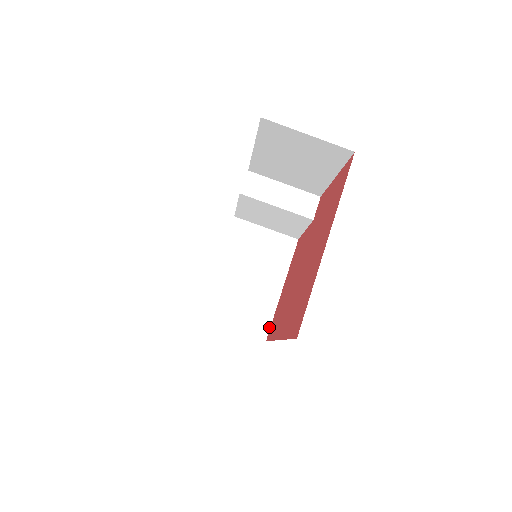
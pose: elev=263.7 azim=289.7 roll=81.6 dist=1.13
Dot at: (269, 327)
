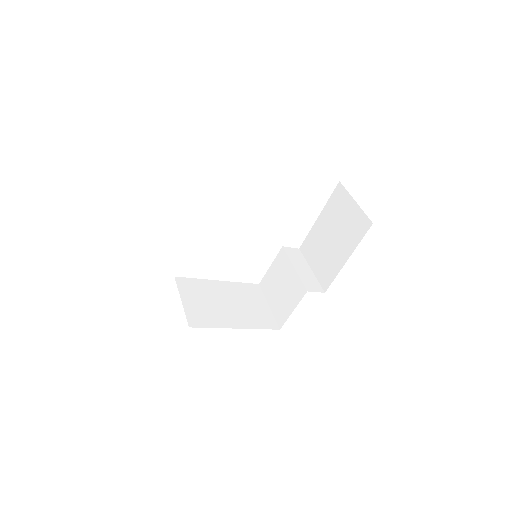
Dot at: (202, 327)
